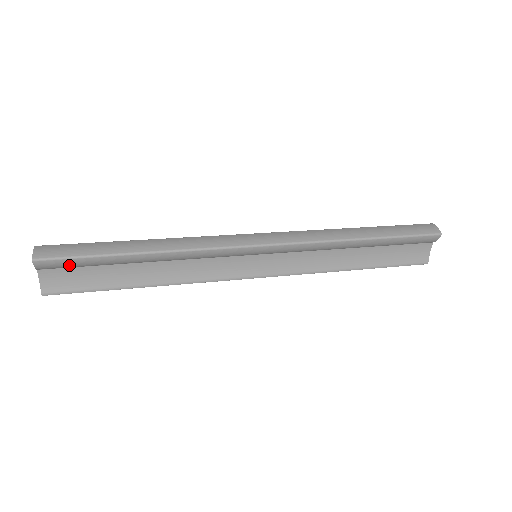
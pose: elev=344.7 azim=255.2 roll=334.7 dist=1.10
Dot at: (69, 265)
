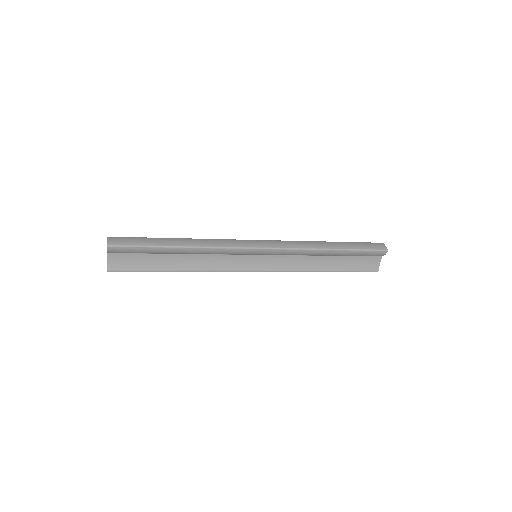
Dot at: (130, 251)
